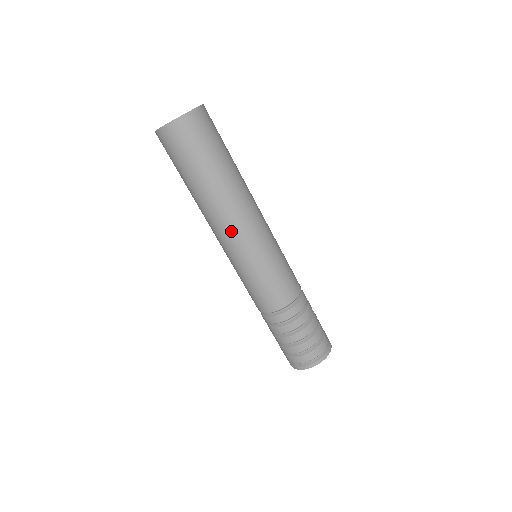
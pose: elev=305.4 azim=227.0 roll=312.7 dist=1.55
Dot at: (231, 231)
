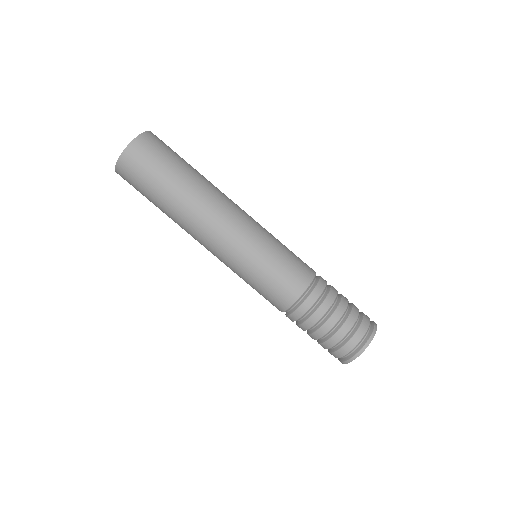
Dot at: (227, 221)
